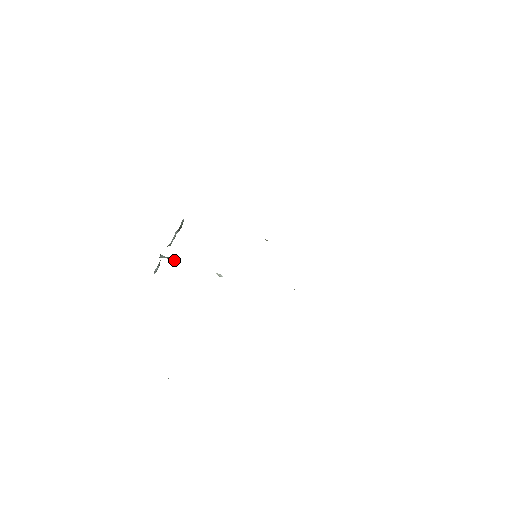
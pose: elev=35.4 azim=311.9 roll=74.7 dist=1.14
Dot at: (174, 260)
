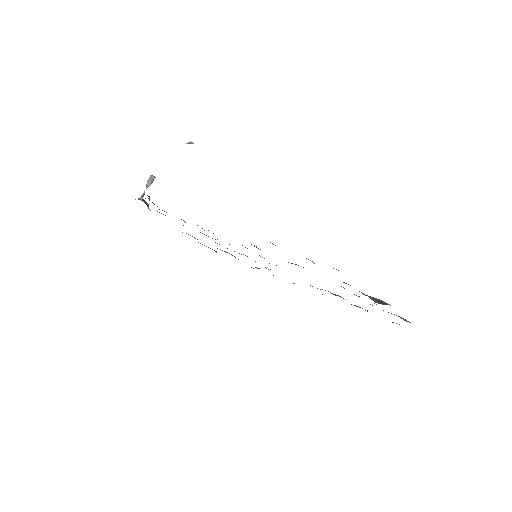
Dot at: (151, 183)
